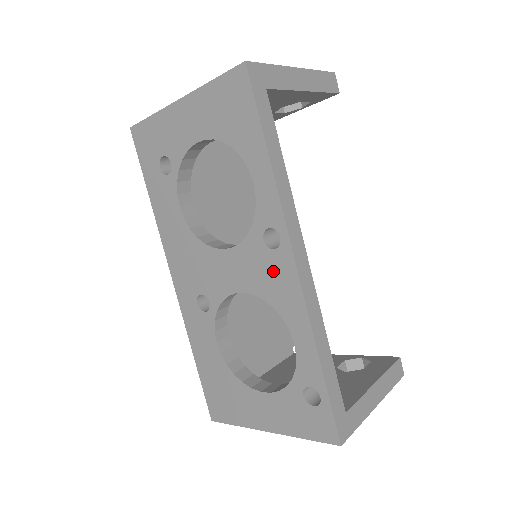
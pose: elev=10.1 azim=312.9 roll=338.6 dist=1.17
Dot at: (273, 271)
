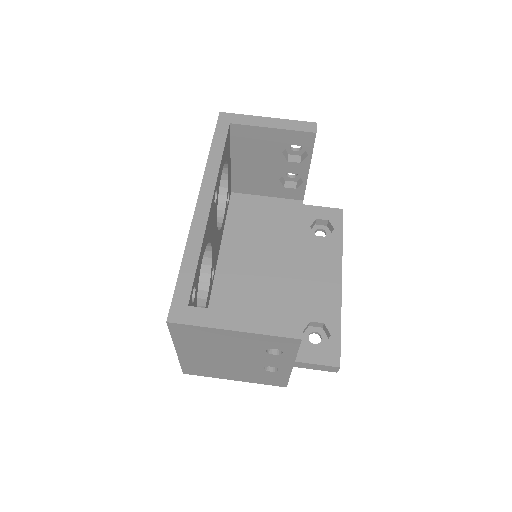
Dot at: occluded
